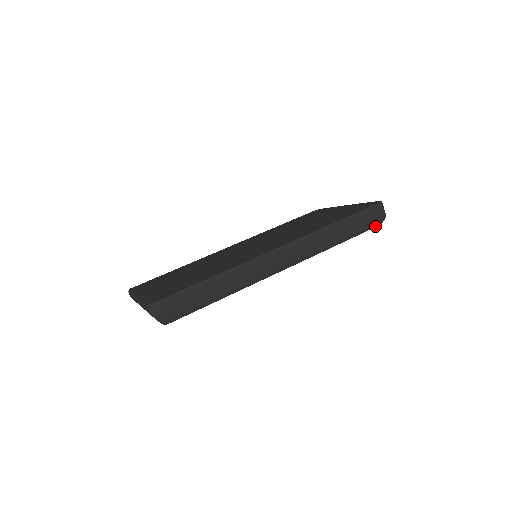
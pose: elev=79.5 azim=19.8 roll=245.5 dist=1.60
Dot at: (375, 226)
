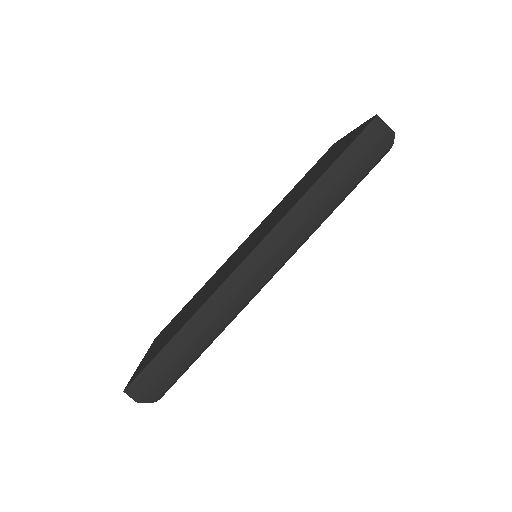
Dot at: (384, 153)
